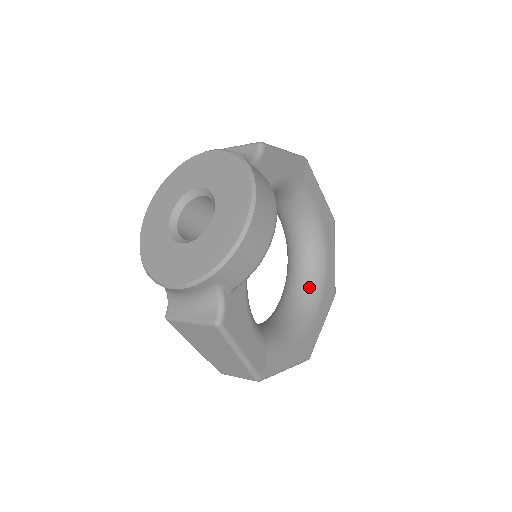
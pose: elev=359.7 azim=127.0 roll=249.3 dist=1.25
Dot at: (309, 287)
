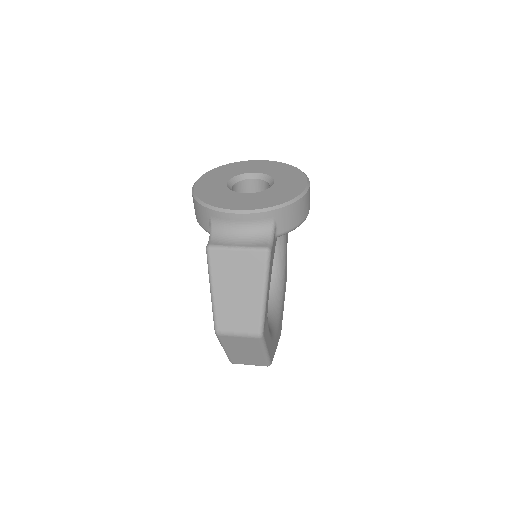
Dot at: (272, 312)
